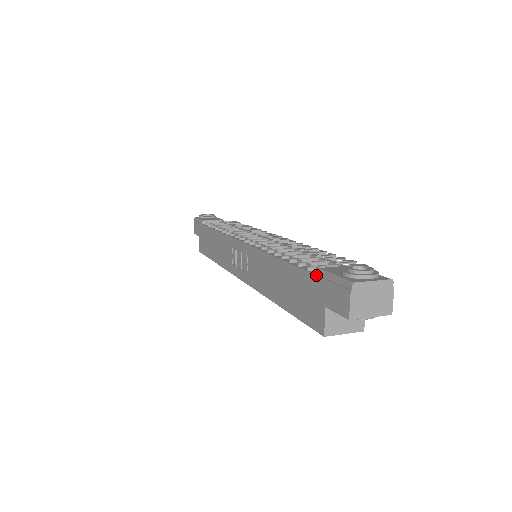
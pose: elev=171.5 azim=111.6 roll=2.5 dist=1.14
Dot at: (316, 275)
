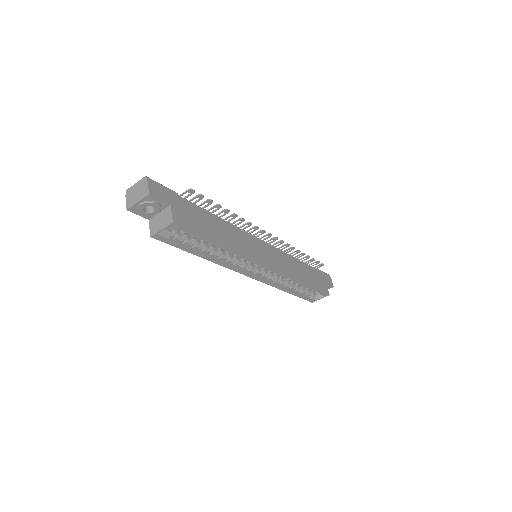
Dot at: occluded
